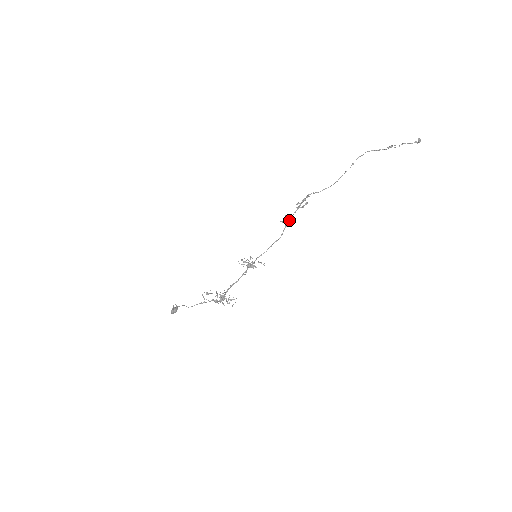
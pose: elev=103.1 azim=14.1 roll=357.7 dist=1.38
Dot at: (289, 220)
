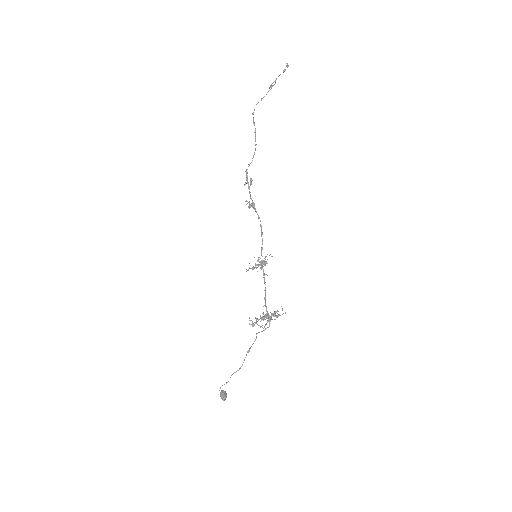
Dot at: (252, 202)
